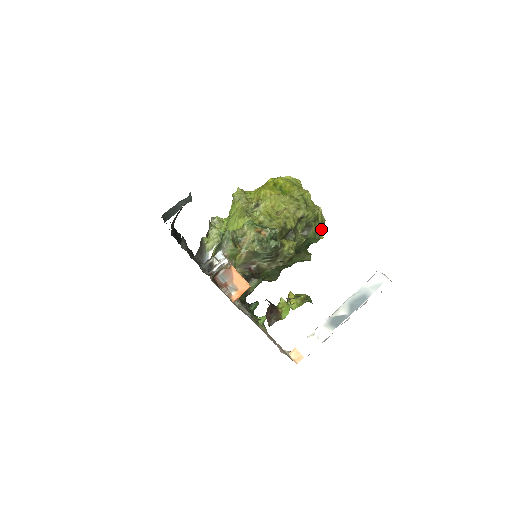
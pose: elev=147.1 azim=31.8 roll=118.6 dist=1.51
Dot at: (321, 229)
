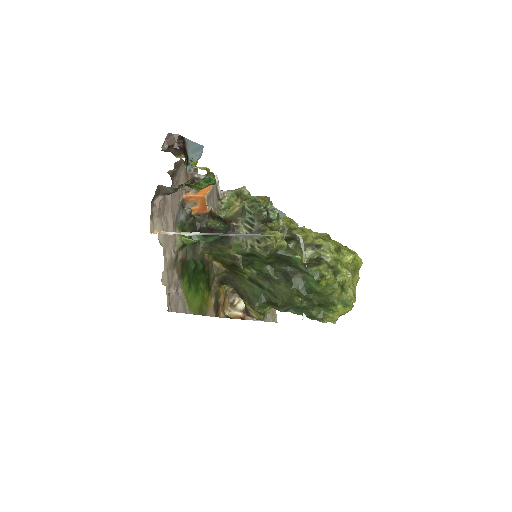
Dot at: (330, 281)
